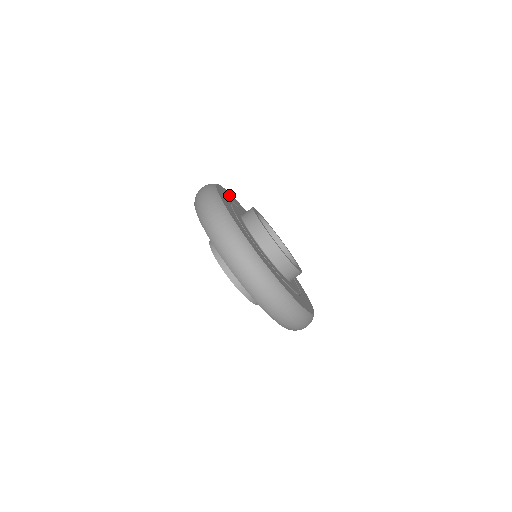
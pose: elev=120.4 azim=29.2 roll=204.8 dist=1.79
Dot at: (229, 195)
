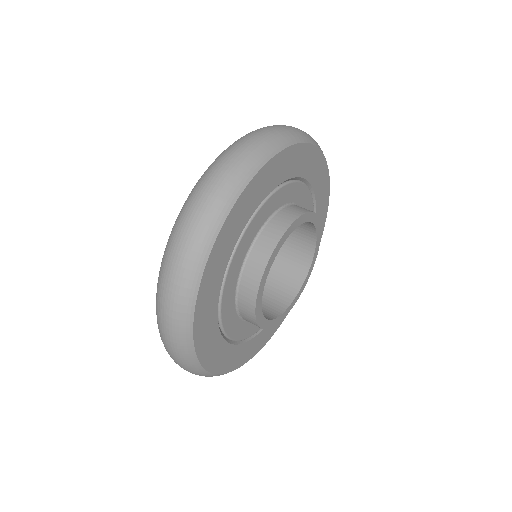
Dot at: (296, 158)
